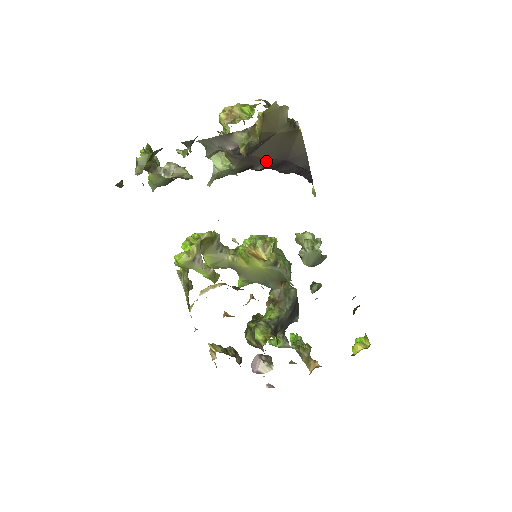
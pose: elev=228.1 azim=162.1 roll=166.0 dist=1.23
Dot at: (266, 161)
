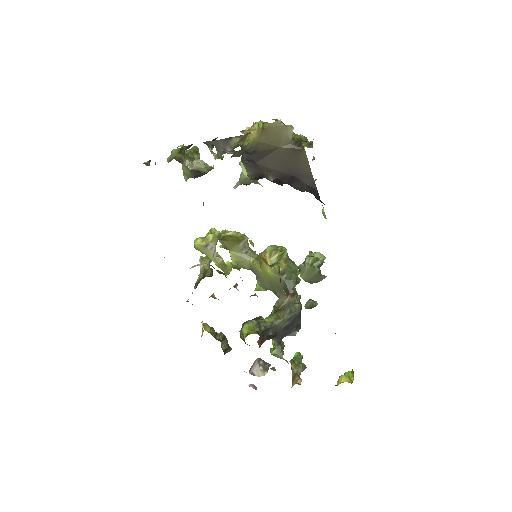
Dot at: (274, 172)
